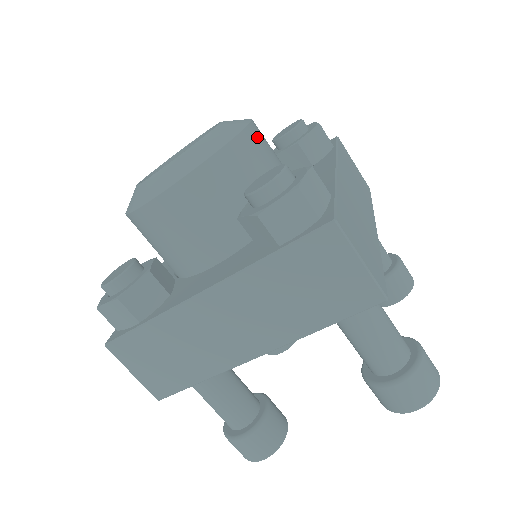
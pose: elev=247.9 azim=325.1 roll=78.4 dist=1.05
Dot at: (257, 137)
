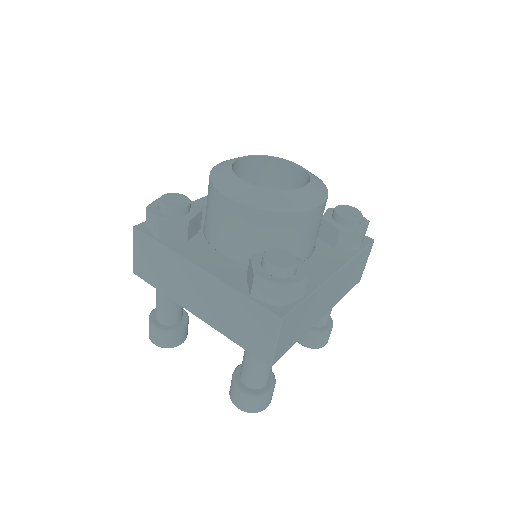
Dot at: (314, 217)
